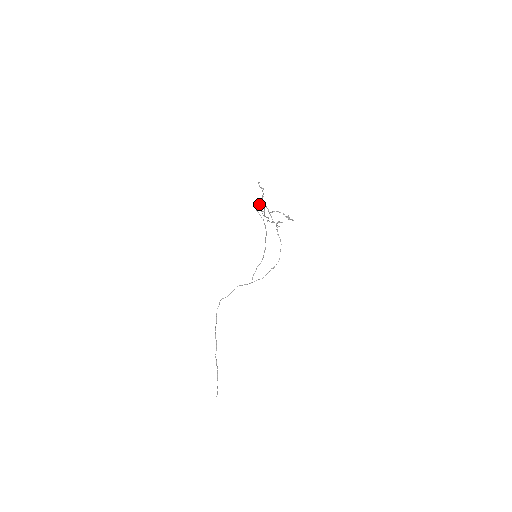
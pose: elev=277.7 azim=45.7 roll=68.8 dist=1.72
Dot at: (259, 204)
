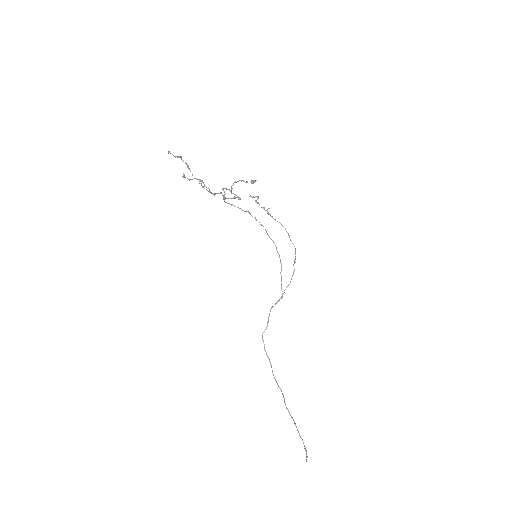
Dot at: (189, 179)
